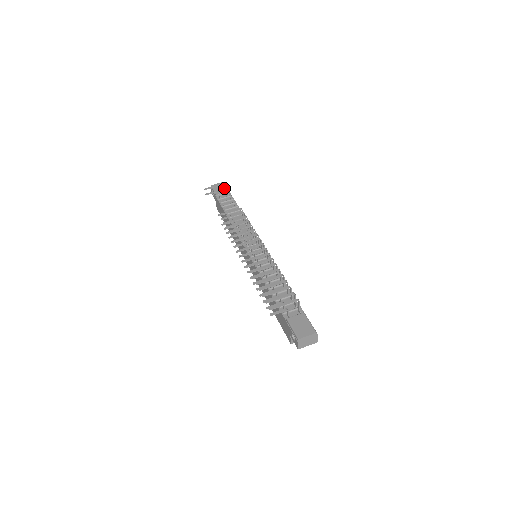
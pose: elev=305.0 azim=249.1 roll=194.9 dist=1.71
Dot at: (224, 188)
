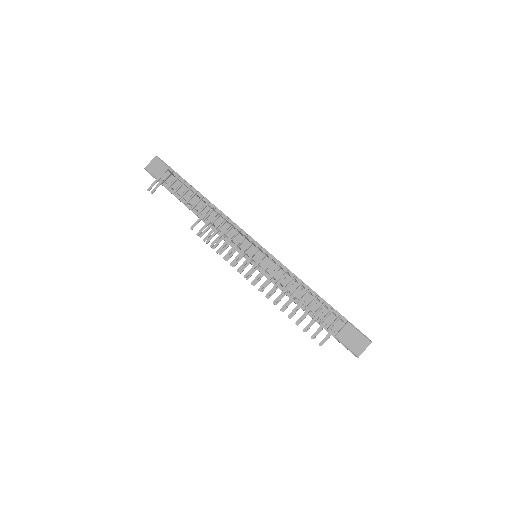
Dot at: (163, 167)
